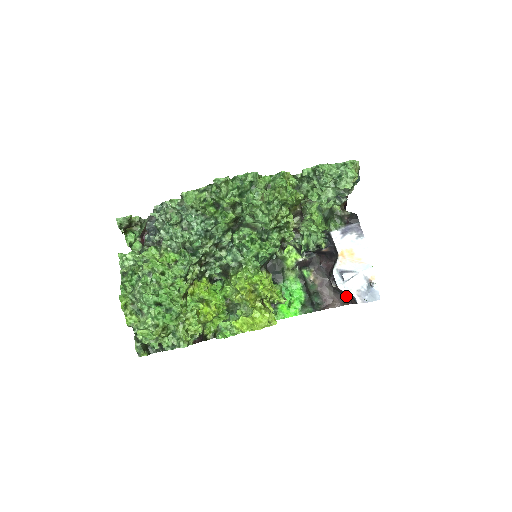
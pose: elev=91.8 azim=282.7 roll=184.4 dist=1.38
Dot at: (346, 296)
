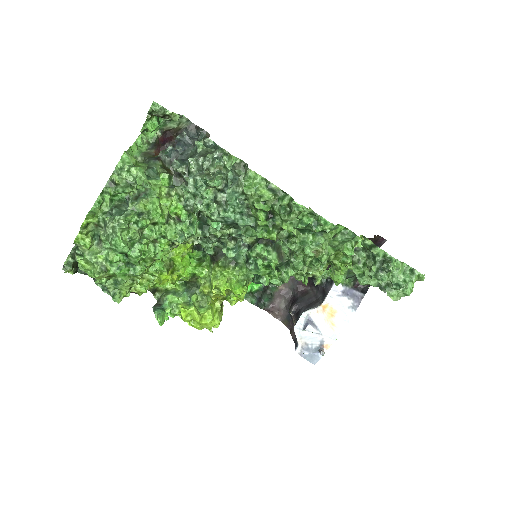
Dot at: (292, 322)
